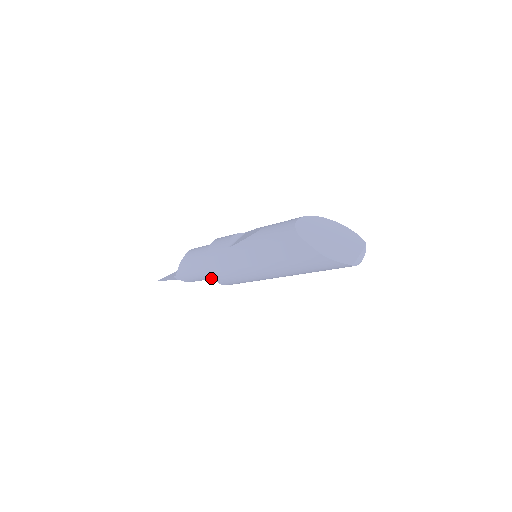
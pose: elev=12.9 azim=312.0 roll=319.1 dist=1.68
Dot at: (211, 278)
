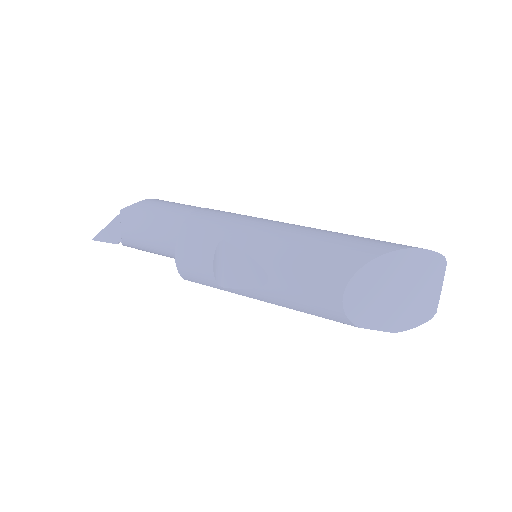
Dot at: occluded
